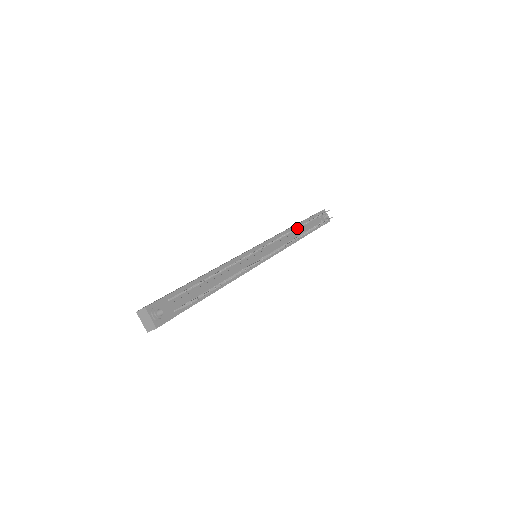
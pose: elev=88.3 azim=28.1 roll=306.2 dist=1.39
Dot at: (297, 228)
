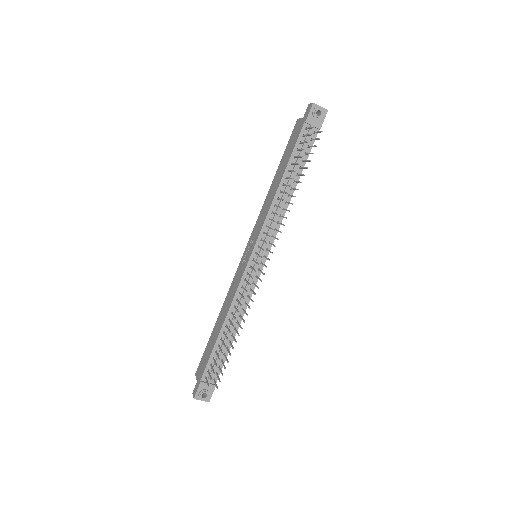
Dot at: occluded
